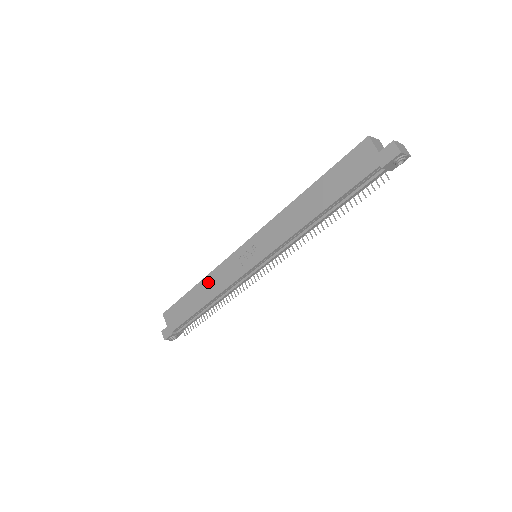
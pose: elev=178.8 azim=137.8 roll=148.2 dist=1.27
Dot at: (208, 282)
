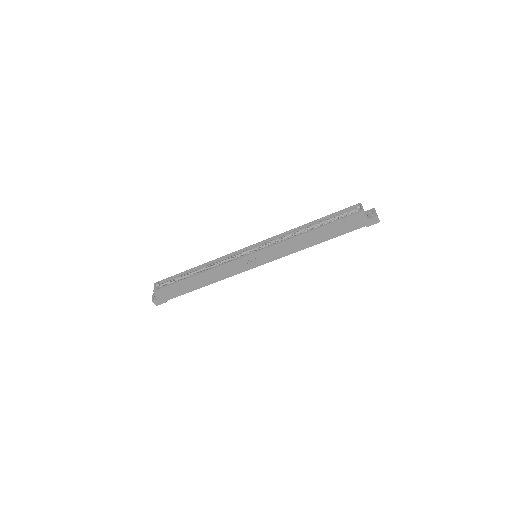
Dot at: (211, 273)
